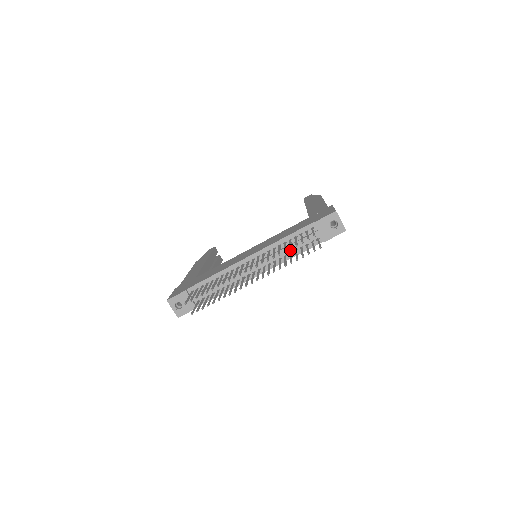
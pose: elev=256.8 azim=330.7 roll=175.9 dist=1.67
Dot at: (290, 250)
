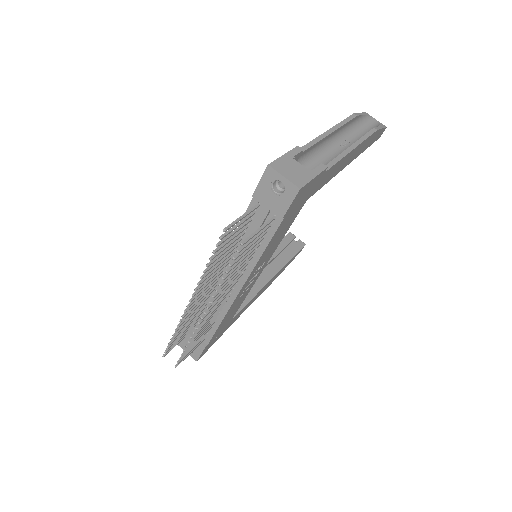
Dot at: occluded
